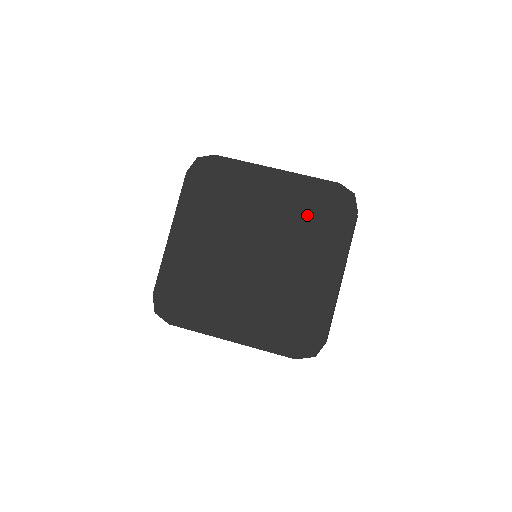
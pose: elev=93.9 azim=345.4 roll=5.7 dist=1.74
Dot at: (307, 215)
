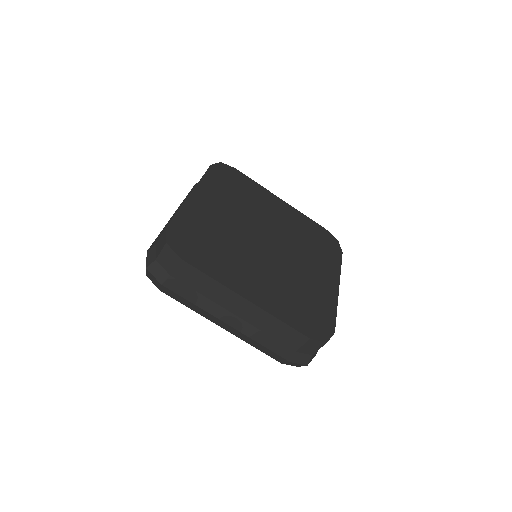
Dot at: (307, 237)
